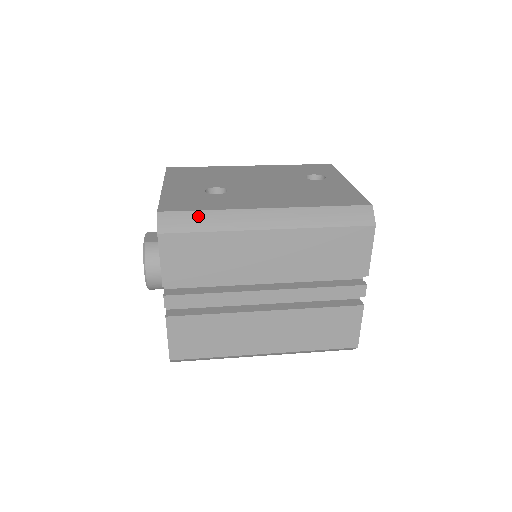
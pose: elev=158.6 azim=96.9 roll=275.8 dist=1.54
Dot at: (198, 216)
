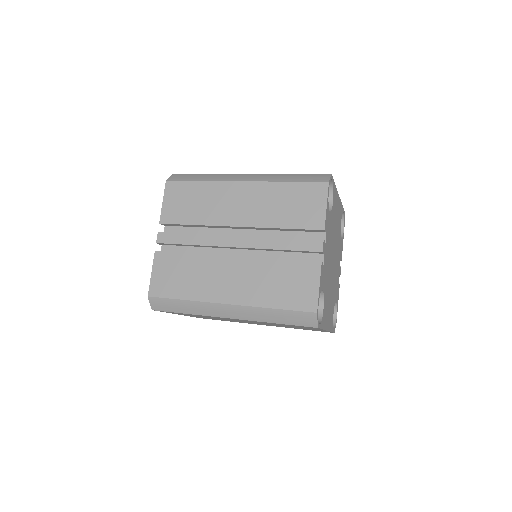
Dot at: (197, 175)
